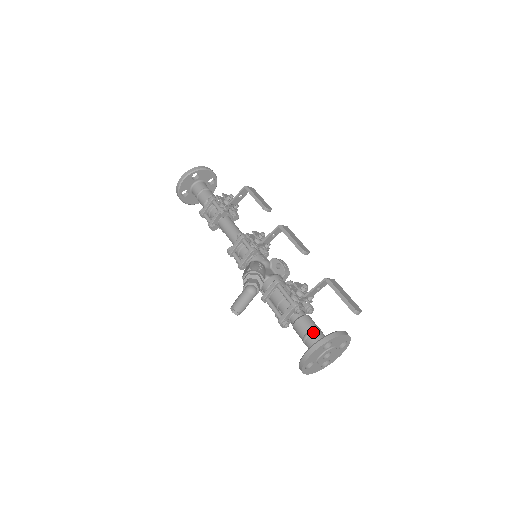
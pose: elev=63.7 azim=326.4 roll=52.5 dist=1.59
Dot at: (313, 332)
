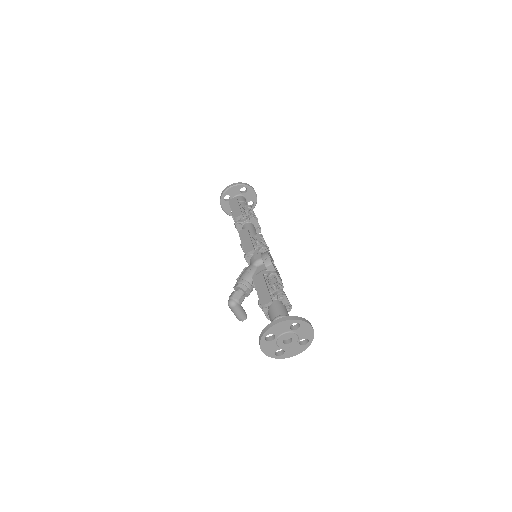
Dot at: occluded
